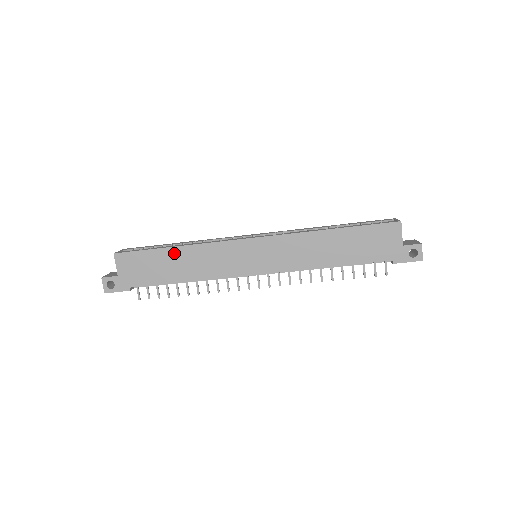
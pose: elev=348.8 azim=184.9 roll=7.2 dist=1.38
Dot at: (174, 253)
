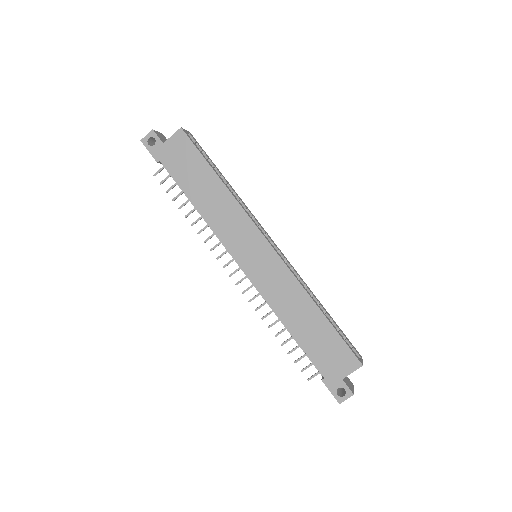
Dot at: (214, 182)
